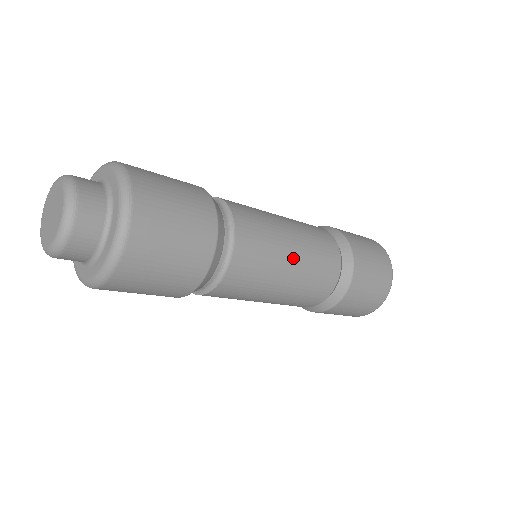
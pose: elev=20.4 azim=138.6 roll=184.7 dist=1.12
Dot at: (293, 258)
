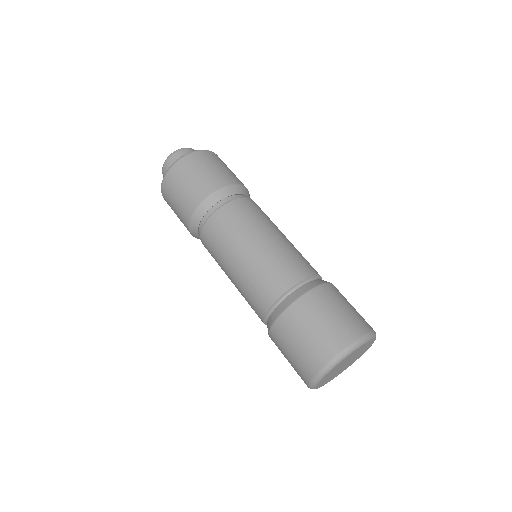
Dot at: (275, 235)
